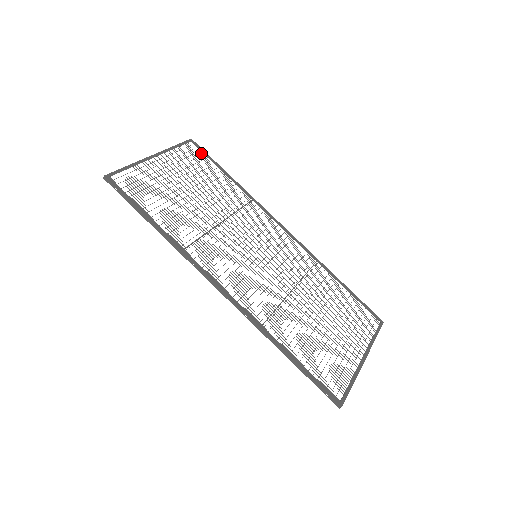
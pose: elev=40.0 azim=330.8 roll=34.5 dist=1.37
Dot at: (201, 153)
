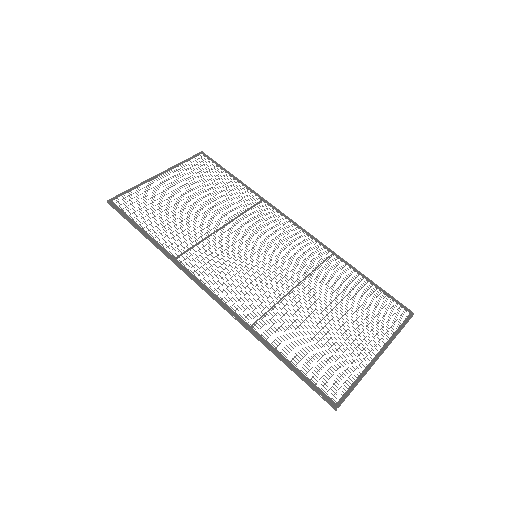
Dot at: occluded
